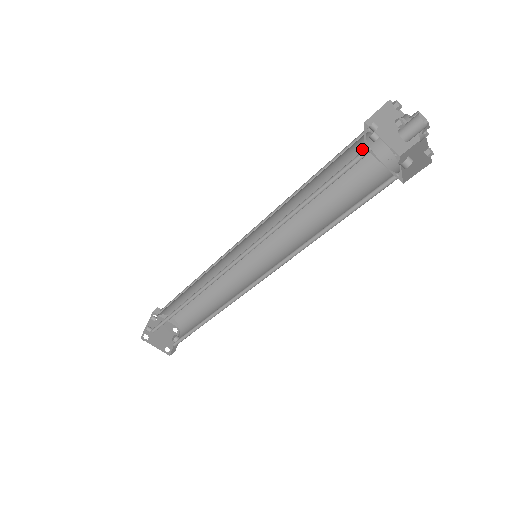
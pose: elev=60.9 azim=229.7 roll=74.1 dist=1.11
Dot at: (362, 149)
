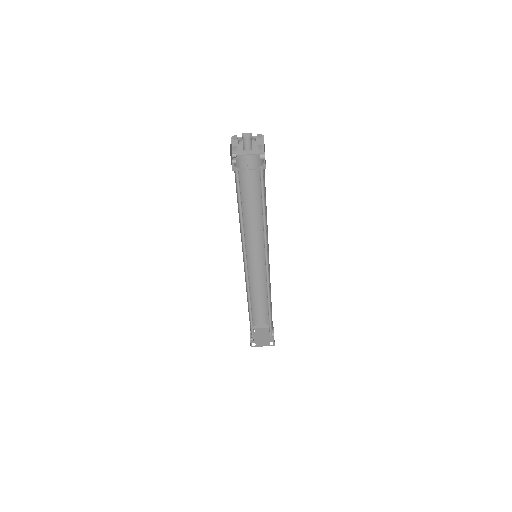
Dot at: (245, 166)
